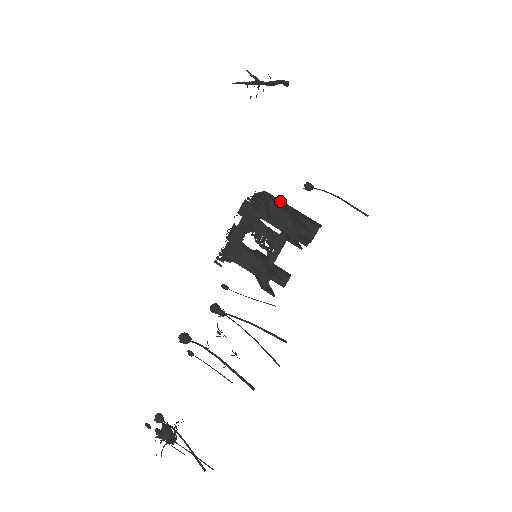
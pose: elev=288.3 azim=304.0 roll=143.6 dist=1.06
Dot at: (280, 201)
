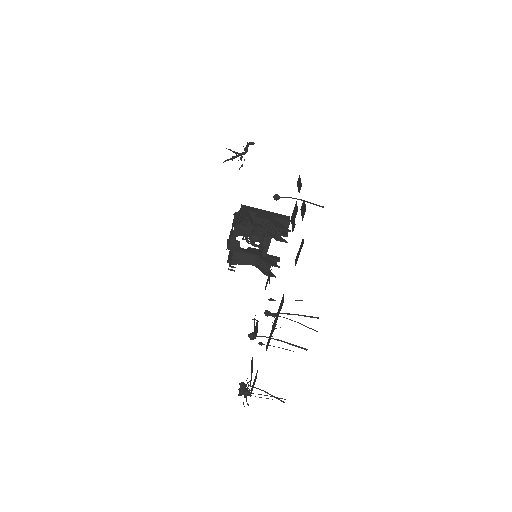
Dot at: (256, 209)
